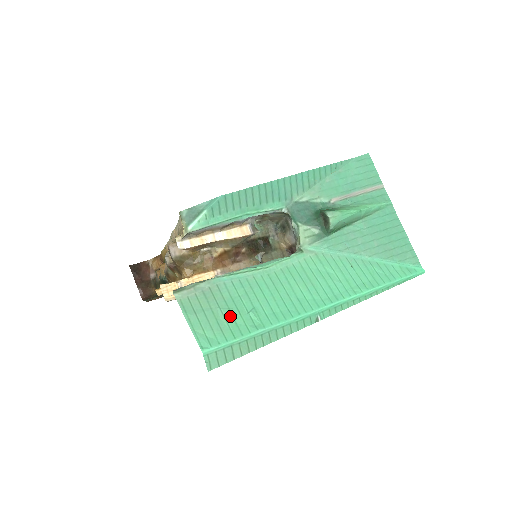
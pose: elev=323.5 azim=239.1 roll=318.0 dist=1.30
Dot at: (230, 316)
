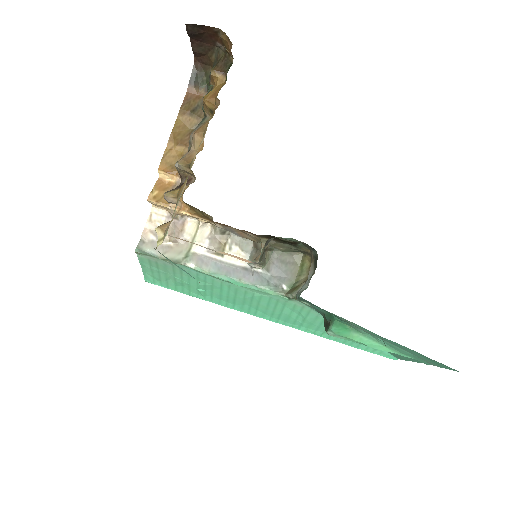
Dot at: (180, 283)
